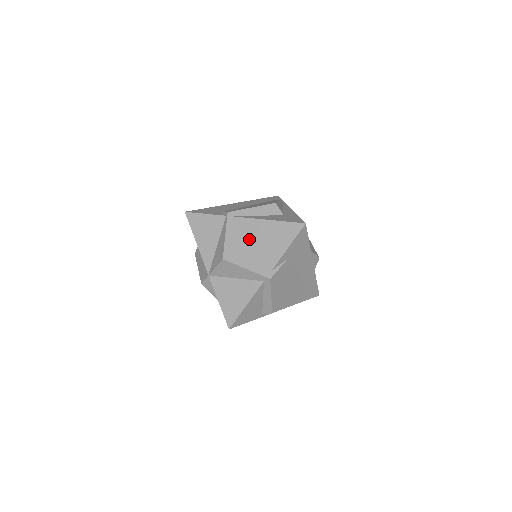
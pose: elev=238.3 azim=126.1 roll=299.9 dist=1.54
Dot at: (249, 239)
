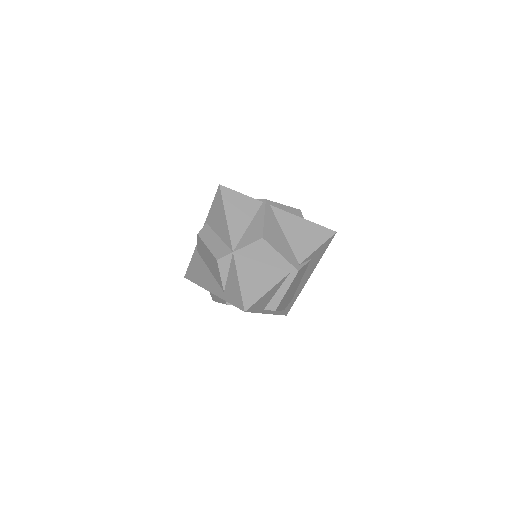
Dot at: (282, 230)
